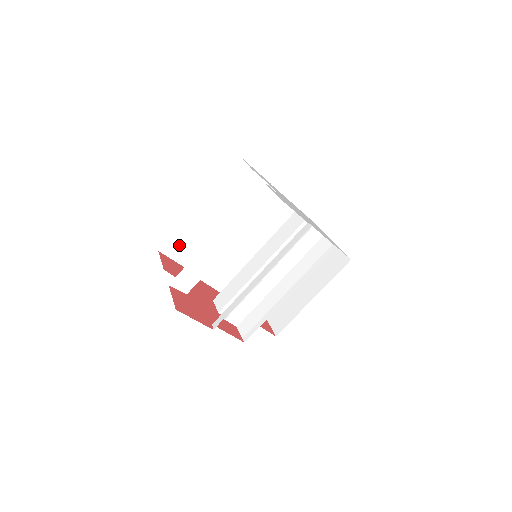
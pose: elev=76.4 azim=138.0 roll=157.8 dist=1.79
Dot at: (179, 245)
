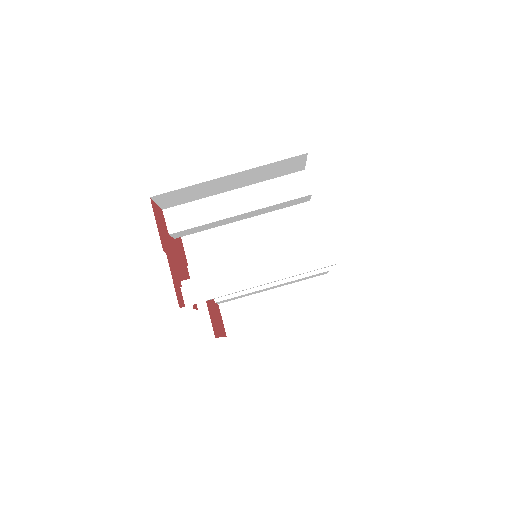
Dot at: (198, 234)
